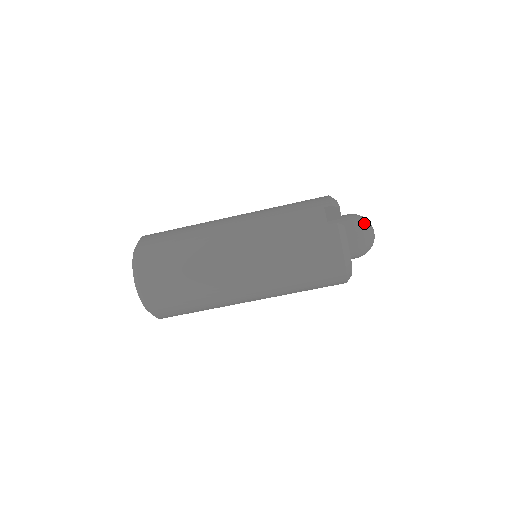
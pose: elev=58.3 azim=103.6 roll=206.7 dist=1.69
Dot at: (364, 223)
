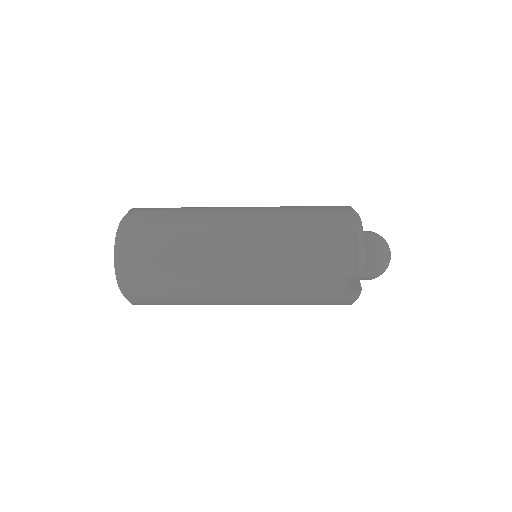
Dot at: (383, 267)
